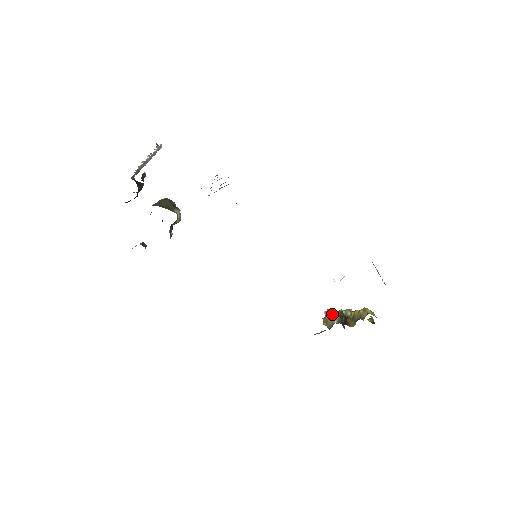
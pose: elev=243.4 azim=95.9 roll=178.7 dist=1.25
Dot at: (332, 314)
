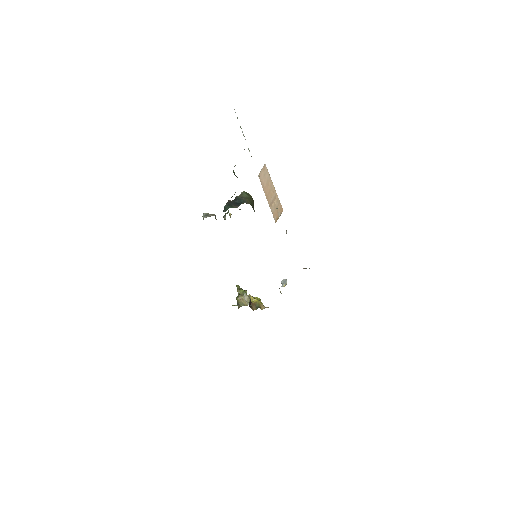
Dot at: (249, 298)
